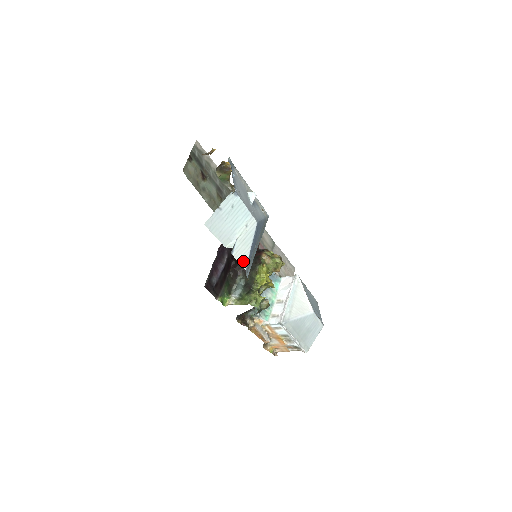
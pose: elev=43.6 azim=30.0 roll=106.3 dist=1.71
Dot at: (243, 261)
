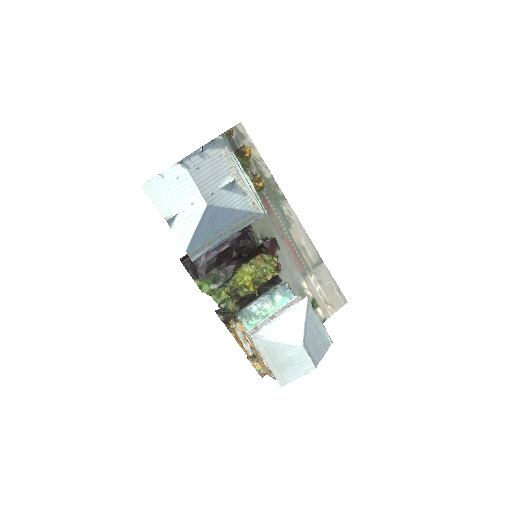
Dot at: (184, 240)
